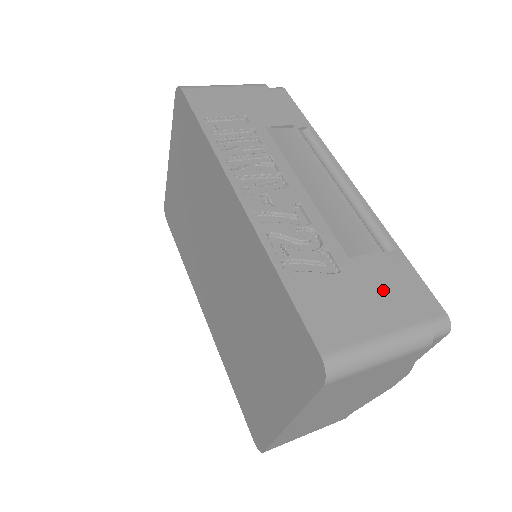
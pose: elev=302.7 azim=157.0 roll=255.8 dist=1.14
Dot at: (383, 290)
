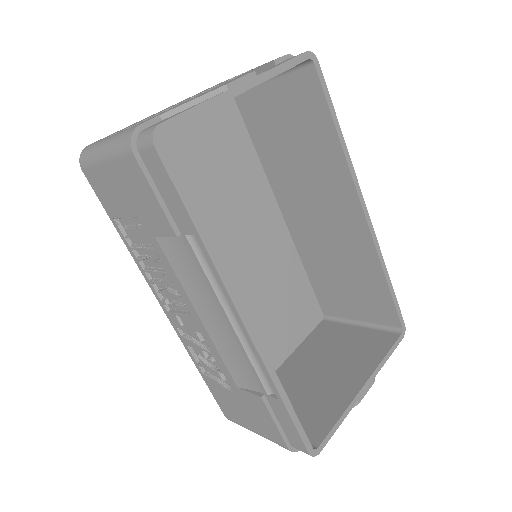
Dot at: (259, 417)
